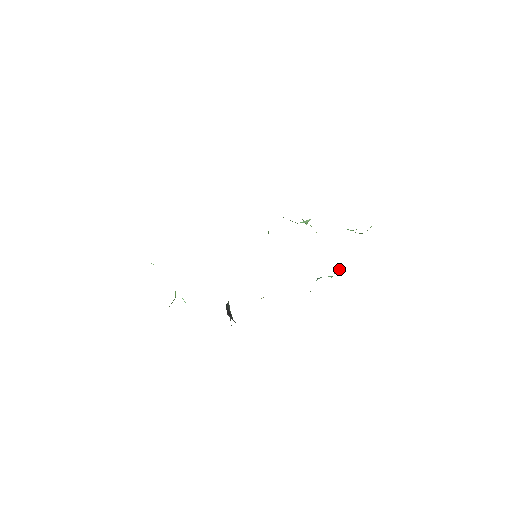
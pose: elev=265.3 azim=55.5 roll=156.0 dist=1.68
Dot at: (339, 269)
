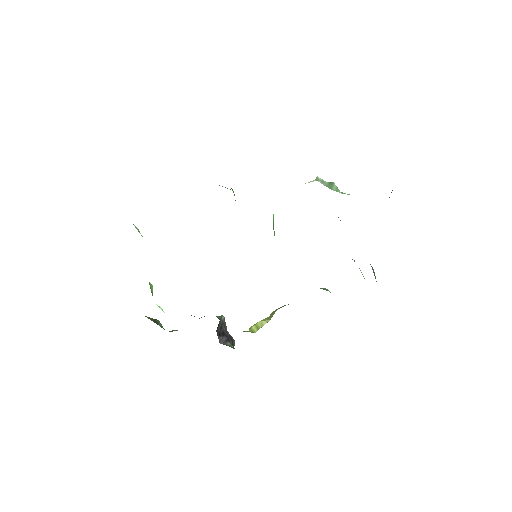
Dot at: occluded
